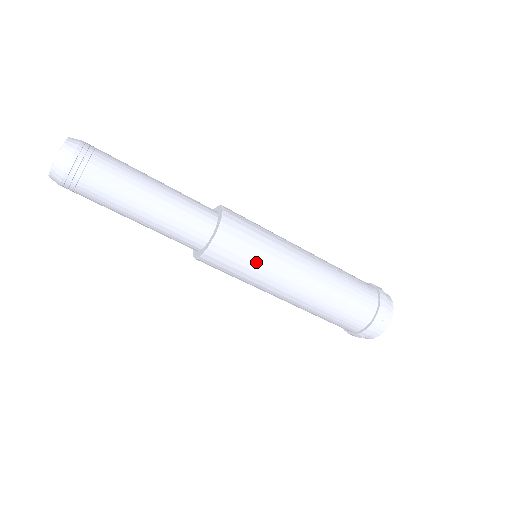
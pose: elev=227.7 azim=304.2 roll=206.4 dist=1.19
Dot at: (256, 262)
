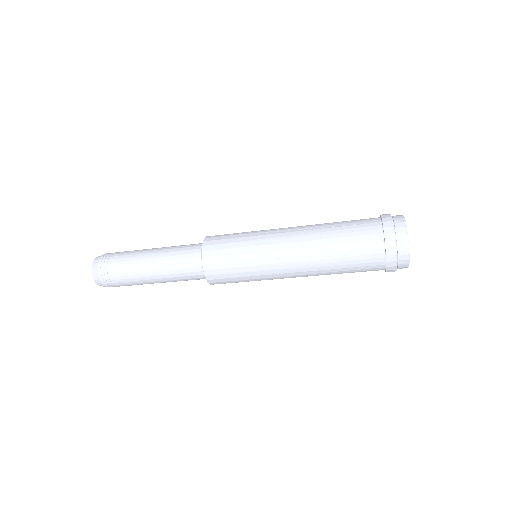
Dot at: (244, 265)
